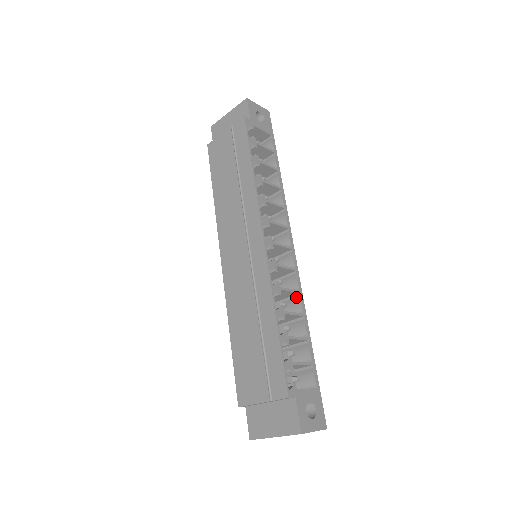
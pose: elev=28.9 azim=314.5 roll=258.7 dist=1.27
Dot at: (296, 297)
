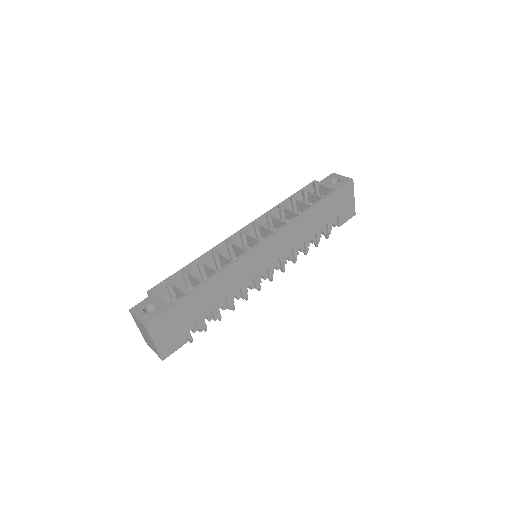
Dot at: (231, 266)
